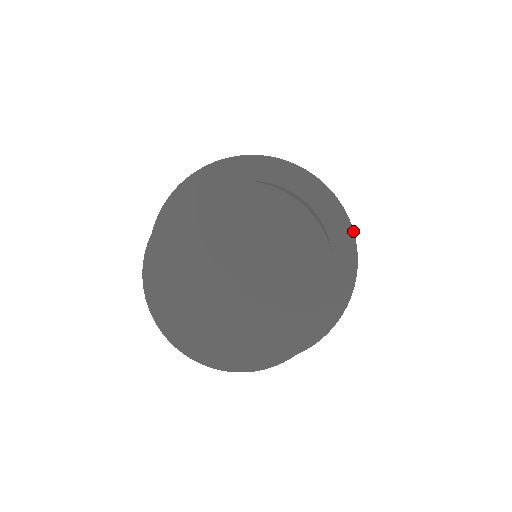
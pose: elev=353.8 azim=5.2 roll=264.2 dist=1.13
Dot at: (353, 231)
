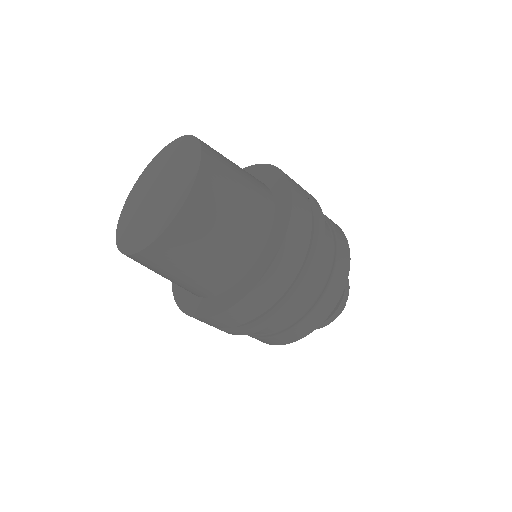
Dot at: (281, 171)
